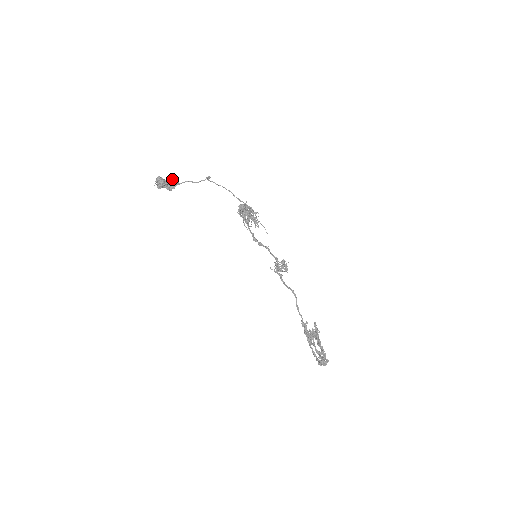
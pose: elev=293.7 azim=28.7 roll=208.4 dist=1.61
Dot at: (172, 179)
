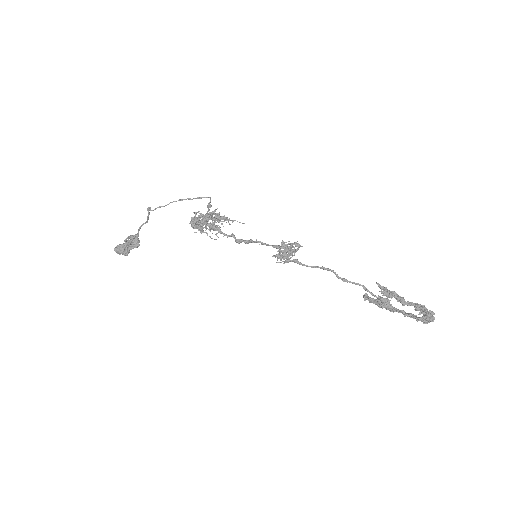
Dot at: (127, 238)
